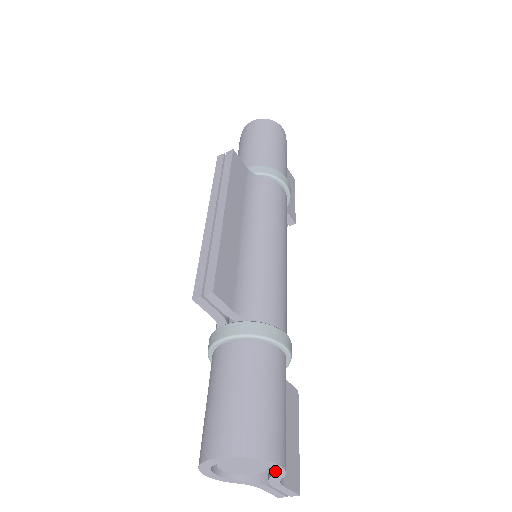
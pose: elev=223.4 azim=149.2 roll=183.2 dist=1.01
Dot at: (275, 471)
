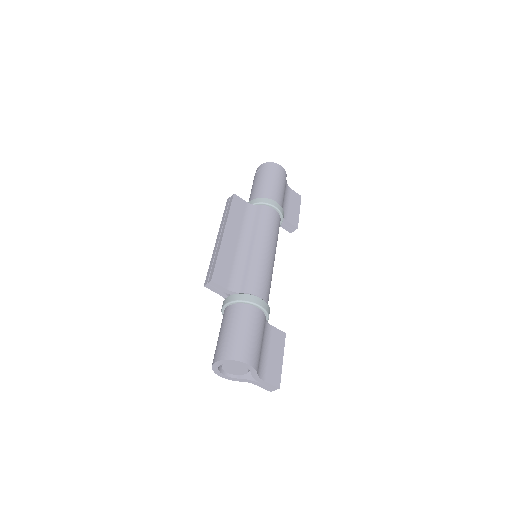
Dot at: (249, 369)
